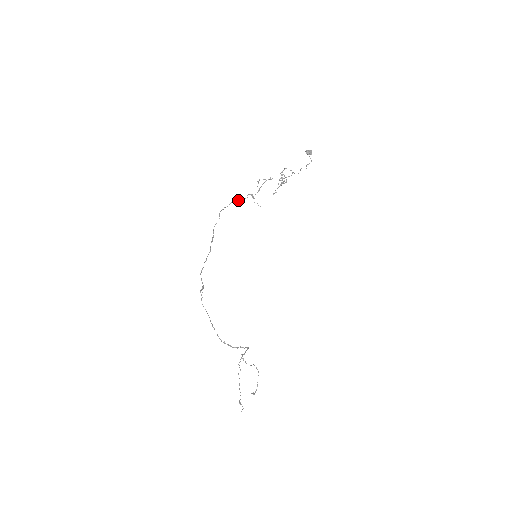
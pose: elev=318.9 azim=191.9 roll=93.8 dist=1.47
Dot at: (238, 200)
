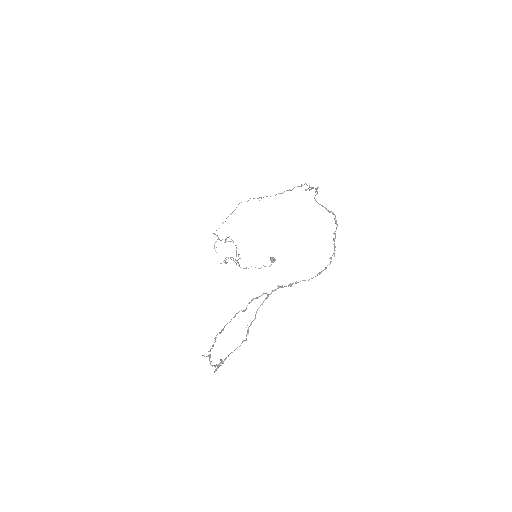
Dot at: (222, 223)
